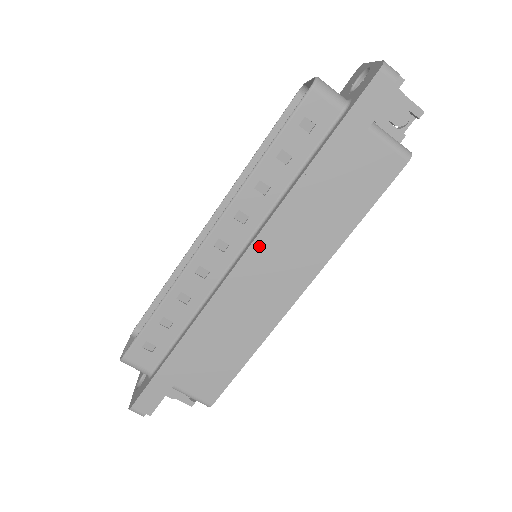
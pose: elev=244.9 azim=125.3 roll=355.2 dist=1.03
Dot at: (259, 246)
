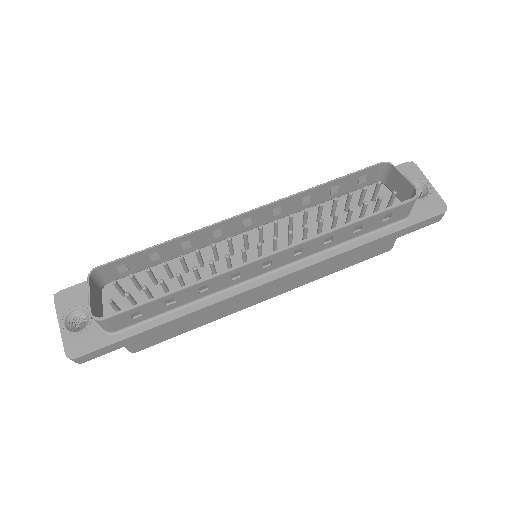
Dot at: (291, 276)
